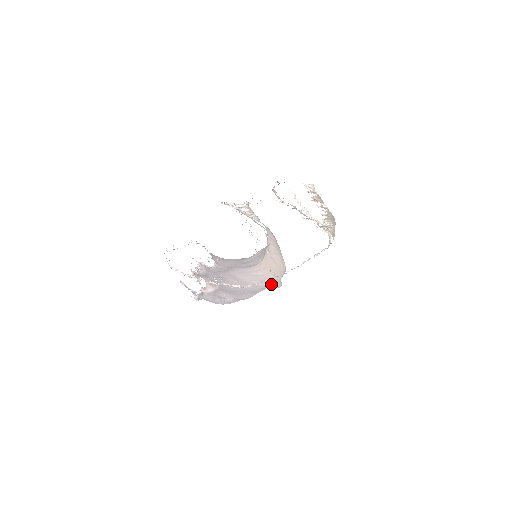
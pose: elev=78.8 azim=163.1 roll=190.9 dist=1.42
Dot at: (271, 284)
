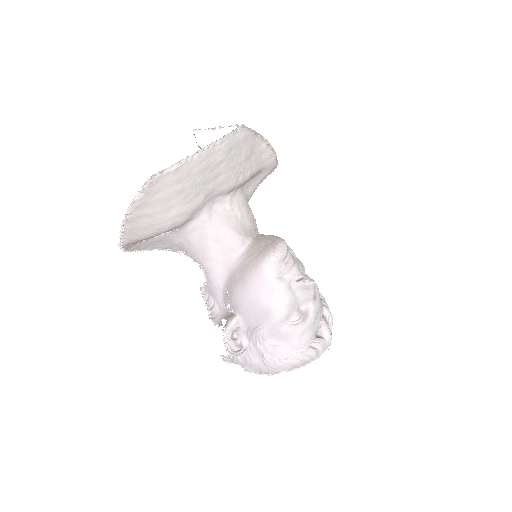
Dot at: (271, 258)
